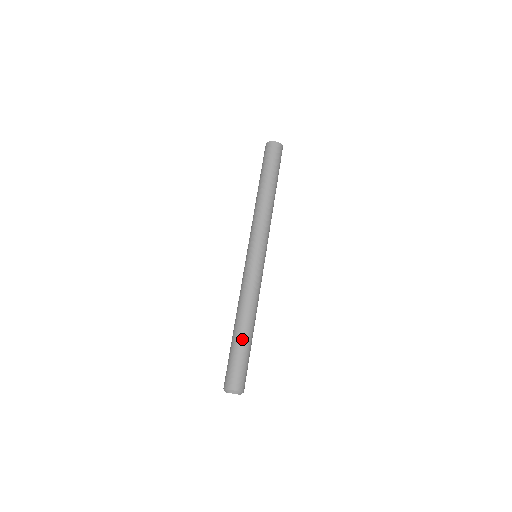
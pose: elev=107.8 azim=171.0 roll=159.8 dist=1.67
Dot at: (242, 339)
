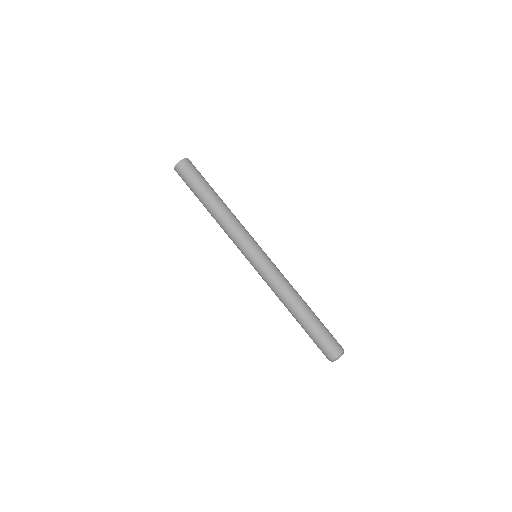
Dot at: (308, 320)
